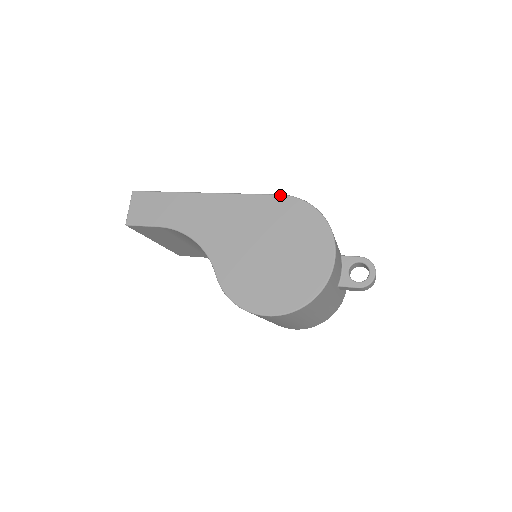
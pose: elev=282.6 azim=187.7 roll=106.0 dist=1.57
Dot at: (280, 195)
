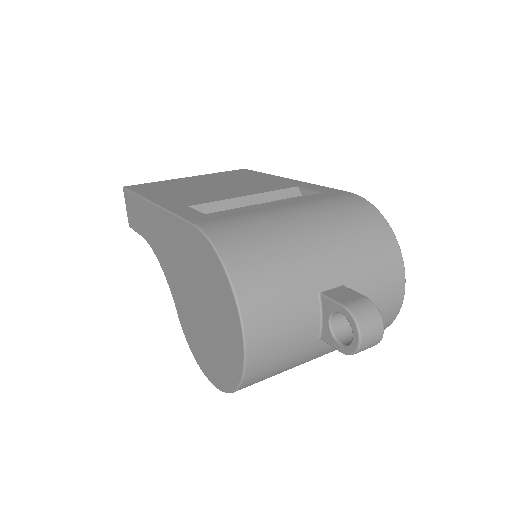
Dot at: (192, 226)
